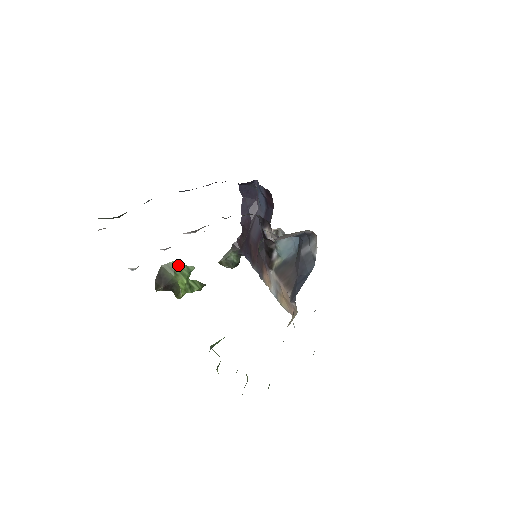
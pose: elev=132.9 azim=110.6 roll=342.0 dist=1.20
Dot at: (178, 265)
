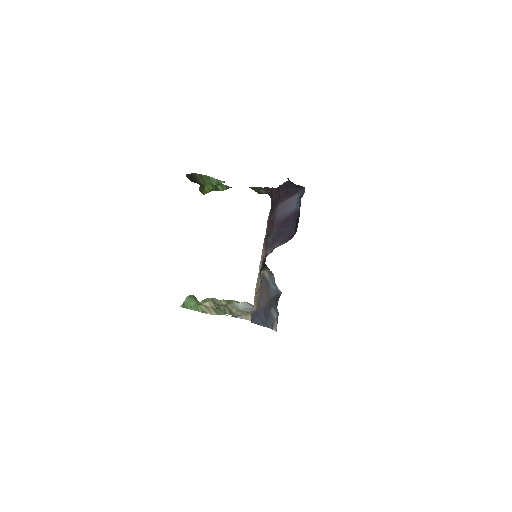
Dot at: (210, 178)
